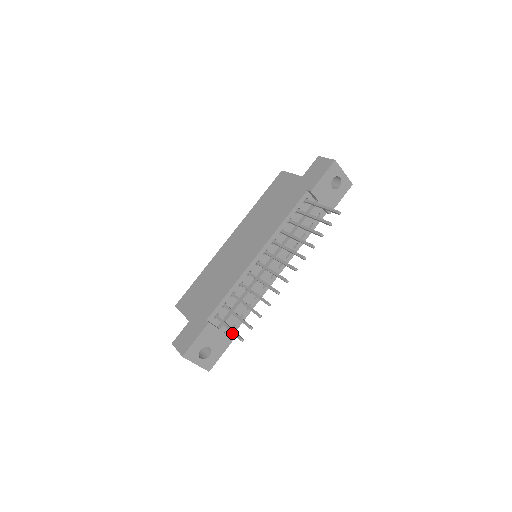
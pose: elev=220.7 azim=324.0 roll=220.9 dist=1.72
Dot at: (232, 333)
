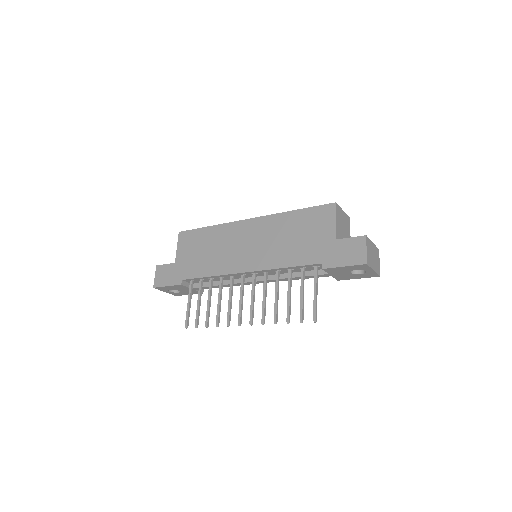
Dot at: occluded
